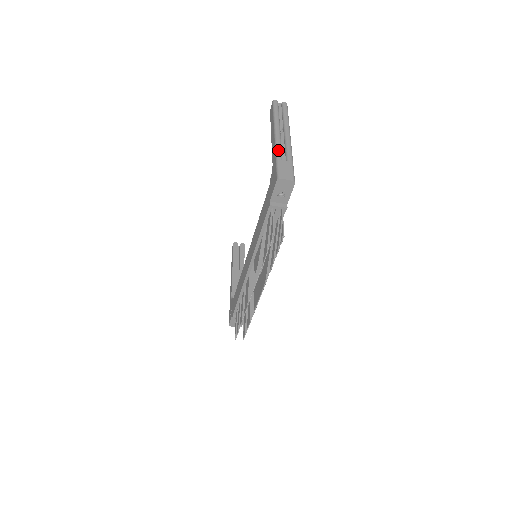
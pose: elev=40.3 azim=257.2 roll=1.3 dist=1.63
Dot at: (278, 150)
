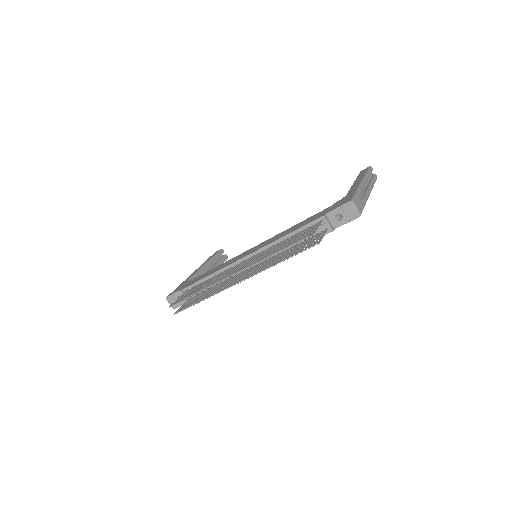
Dot at: (361, 189)
